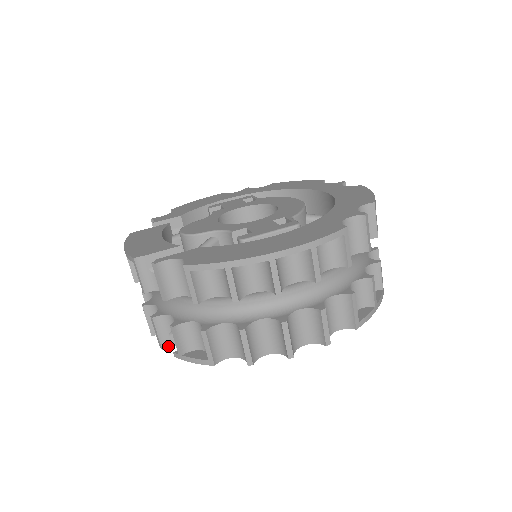
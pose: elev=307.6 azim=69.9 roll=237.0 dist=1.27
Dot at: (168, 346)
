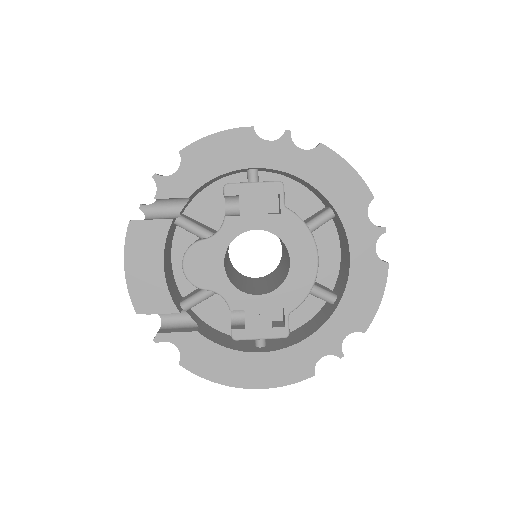
Dot at: occluded
